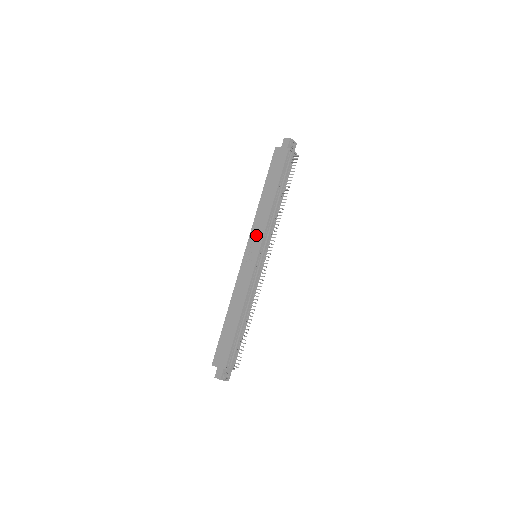
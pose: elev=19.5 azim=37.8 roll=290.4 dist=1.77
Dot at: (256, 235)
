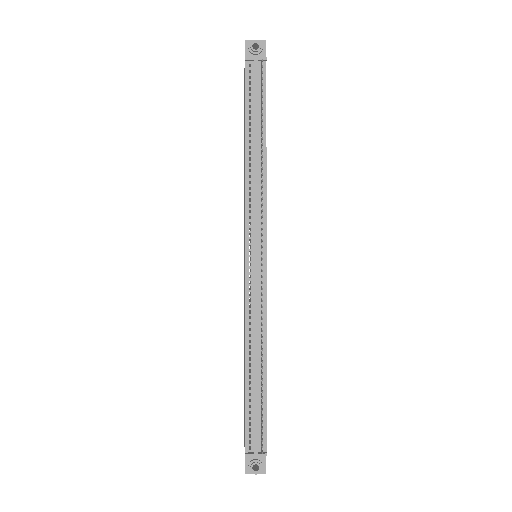
Dot at: occluded
